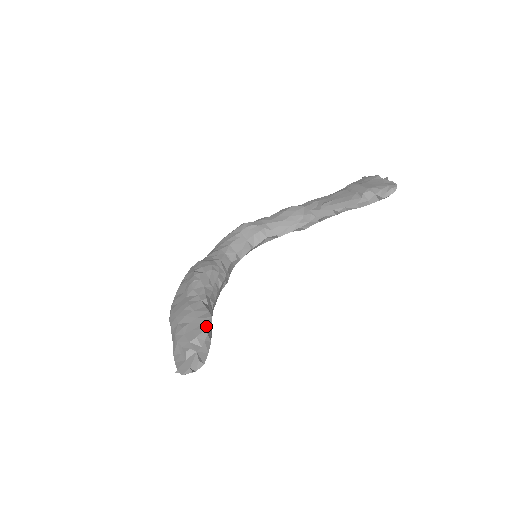
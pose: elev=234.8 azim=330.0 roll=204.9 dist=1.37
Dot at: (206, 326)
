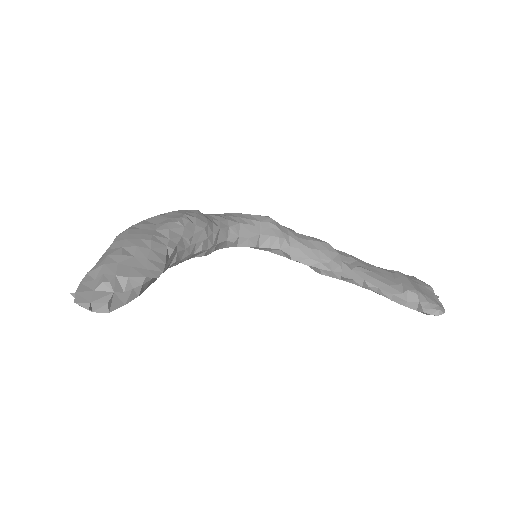
Dot at: (149, 275)
